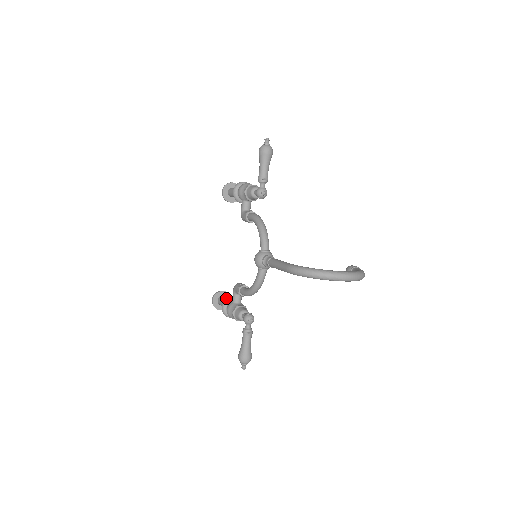
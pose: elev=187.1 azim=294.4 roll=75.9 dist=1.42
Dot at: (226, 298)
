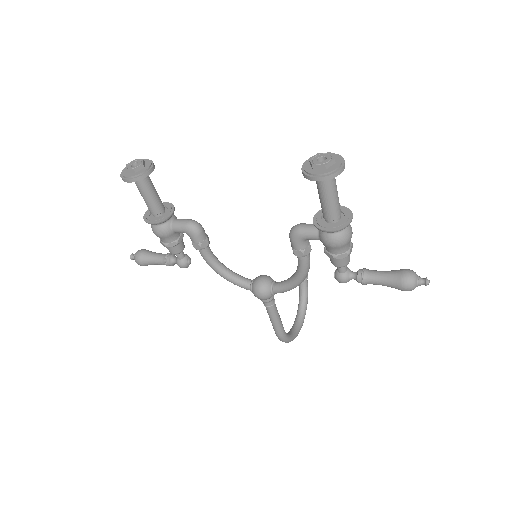
Dot at: (153, 186)
